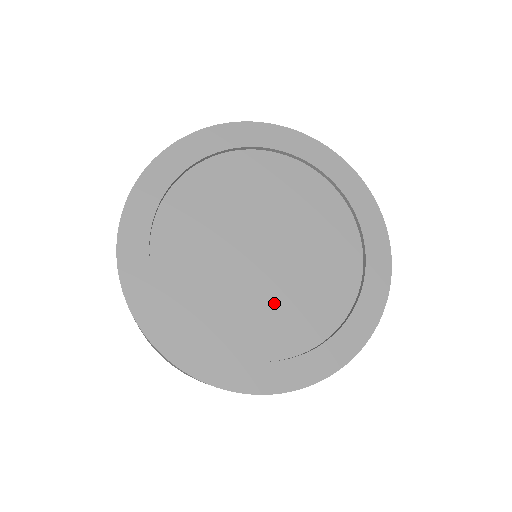
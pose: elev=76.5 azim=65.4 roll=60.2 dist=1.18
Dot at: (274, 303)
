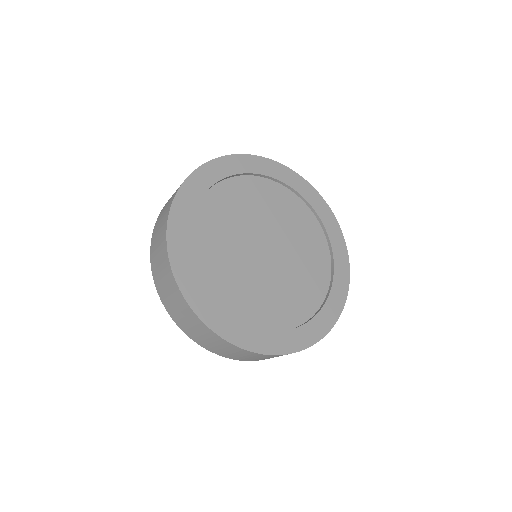
Dot at: (265, 289)
